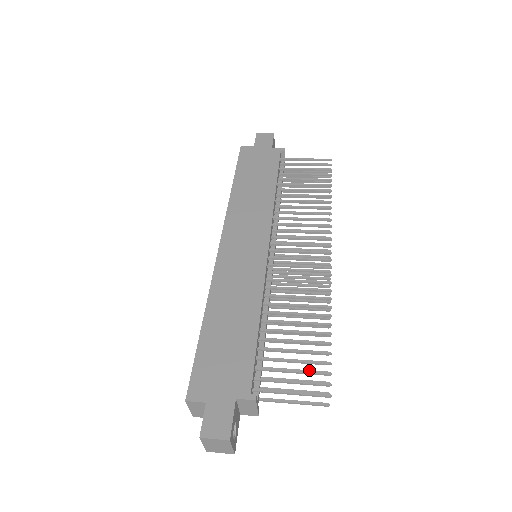
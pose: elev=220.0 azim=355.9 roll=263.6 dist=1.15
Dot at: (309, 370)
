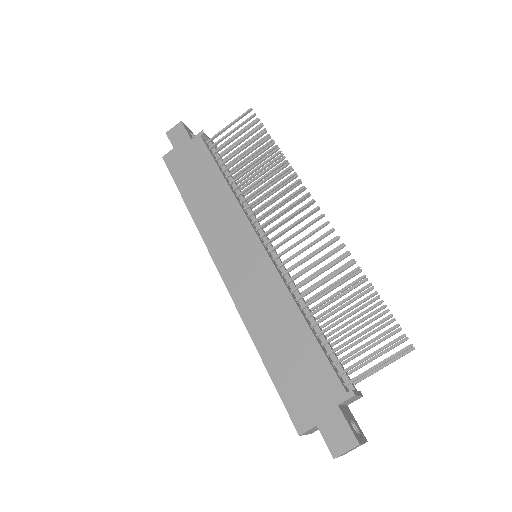
Dot at: (376, 329)
